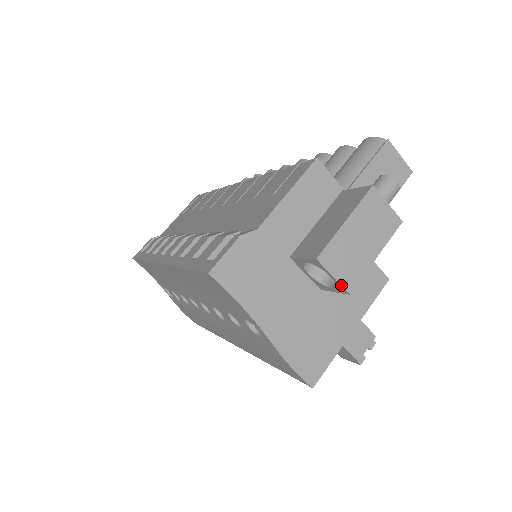
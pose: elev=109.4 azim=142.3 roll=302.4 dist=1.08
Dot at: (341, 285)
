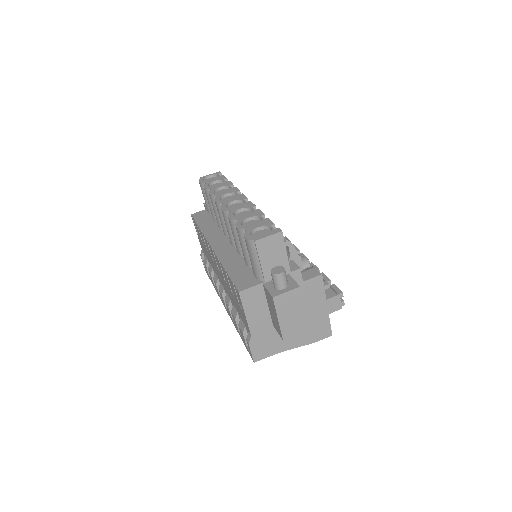
Dot at: occluded
